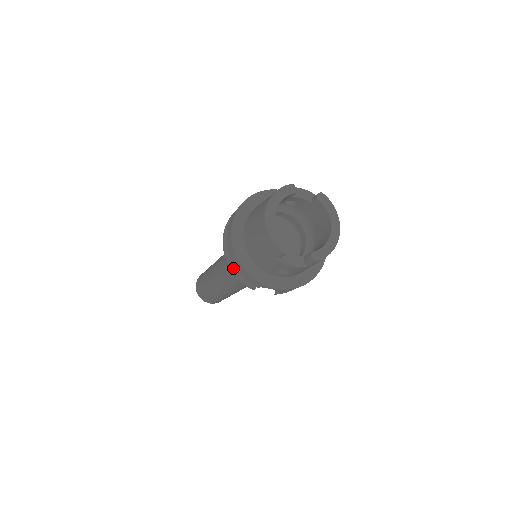
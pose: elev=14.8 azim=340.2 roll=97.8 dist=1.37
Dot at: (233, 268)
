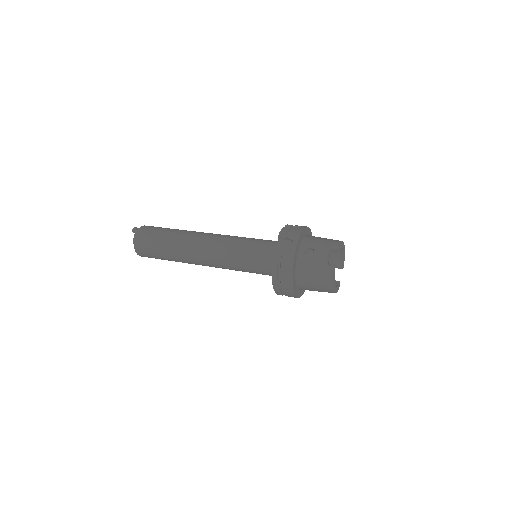
Dot at: occluded
